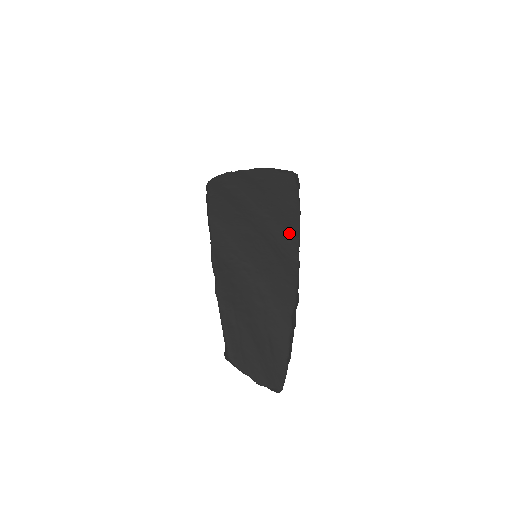
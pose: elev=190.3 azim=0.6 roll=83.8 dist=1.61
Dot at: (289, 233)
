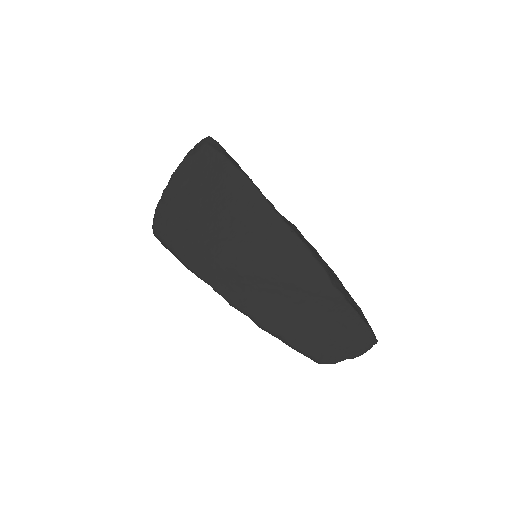
Dot at: (262, 215)
